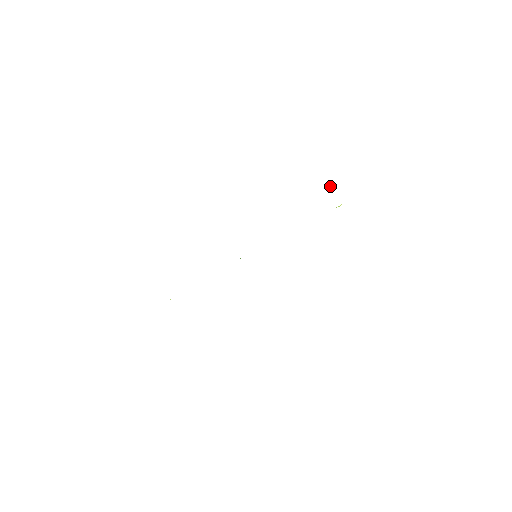
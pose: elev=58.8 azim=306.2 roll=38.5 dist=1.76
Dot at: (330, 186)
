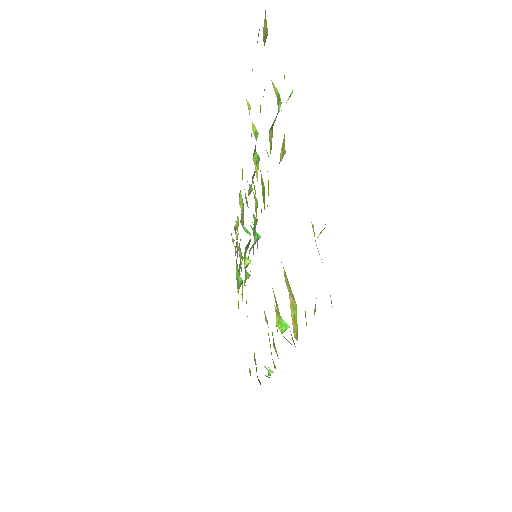
Dot at: (279, 109)
